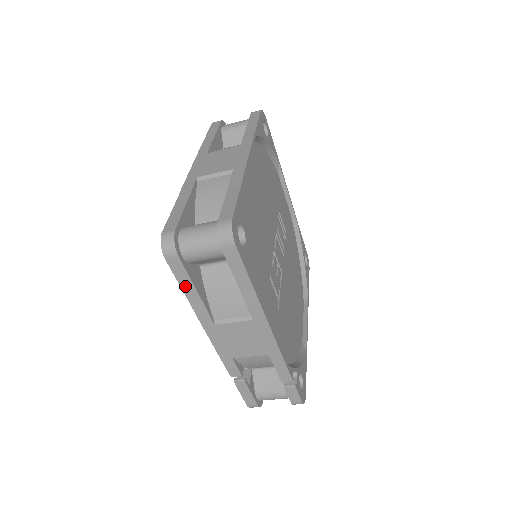
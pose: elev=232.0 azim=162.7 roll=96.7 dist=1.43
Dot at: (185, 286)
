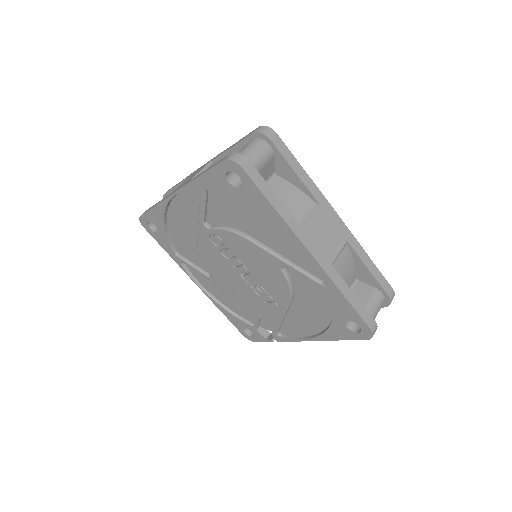
Dot at: occluded
